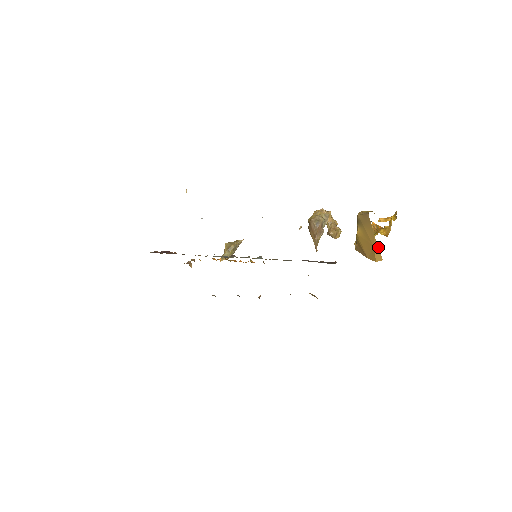
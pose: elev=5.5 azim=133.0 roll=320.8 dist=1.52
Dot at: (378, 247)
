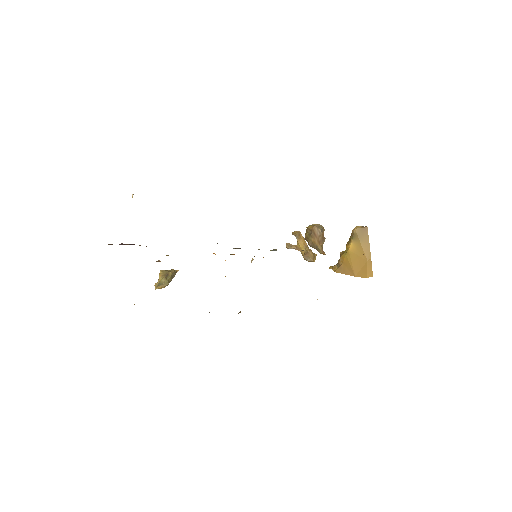
Dot at: (371, 262)
